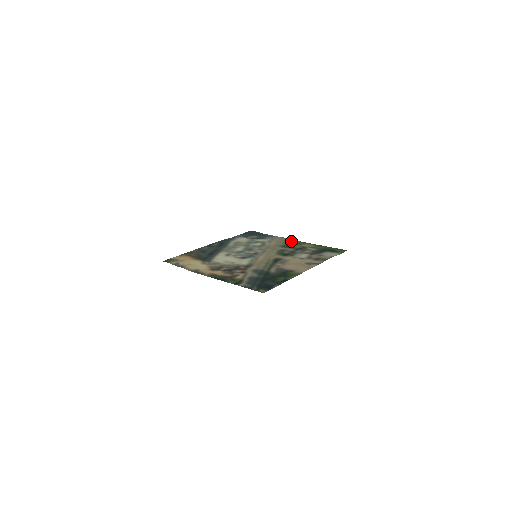
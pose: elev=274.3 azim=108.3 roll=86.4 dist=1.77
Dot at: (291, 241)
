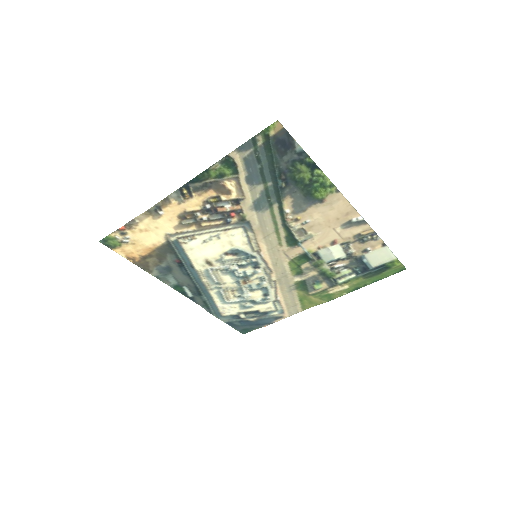
Dot at: (310, 300)
